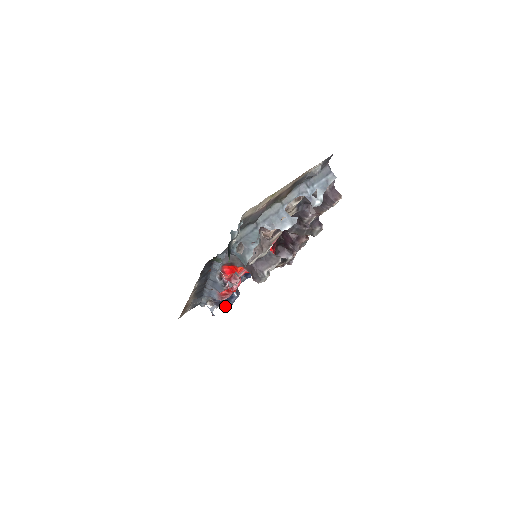
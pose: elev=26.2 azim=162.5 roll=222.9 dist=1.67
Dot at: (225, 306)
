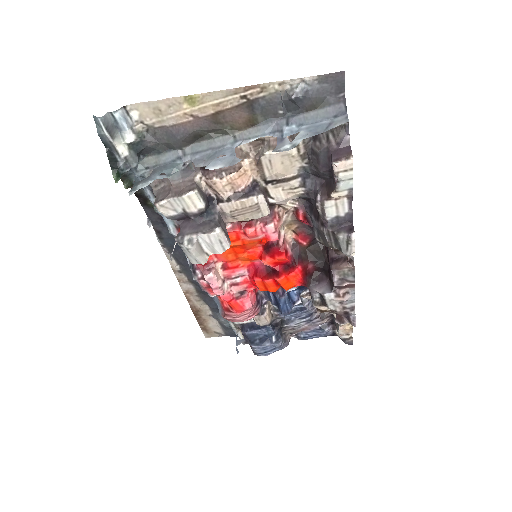
Dot at: (253, 346)
